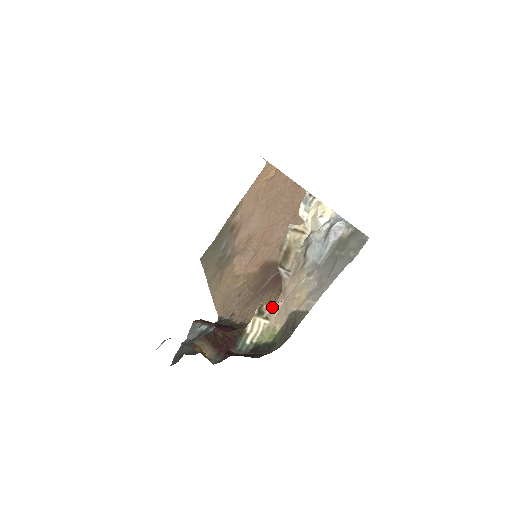
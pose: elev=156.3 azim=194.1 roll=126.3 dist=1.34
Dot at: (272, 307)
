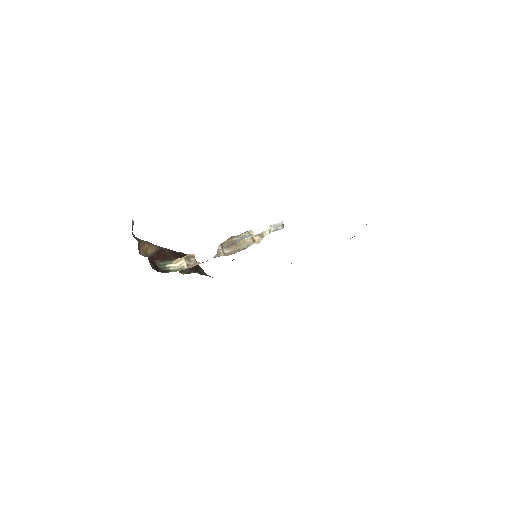
Dot at: (196, 263)
